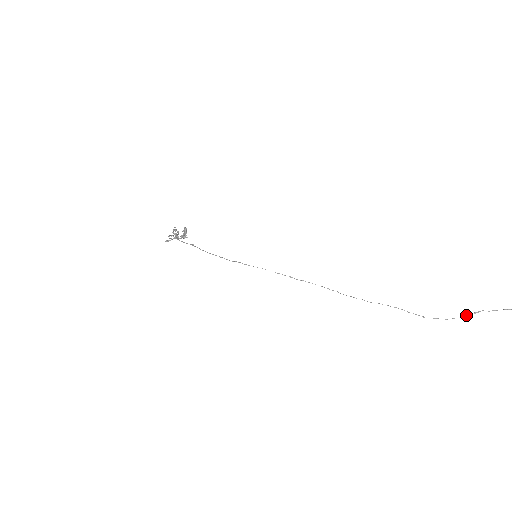
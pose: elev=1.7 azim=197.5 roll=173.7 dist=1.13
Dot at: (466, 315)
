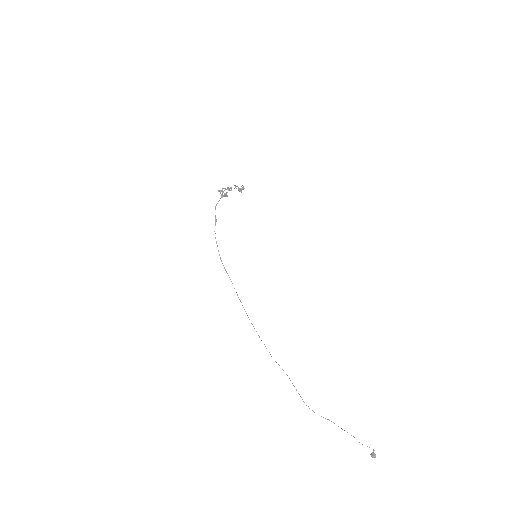
Dot at: occluded
